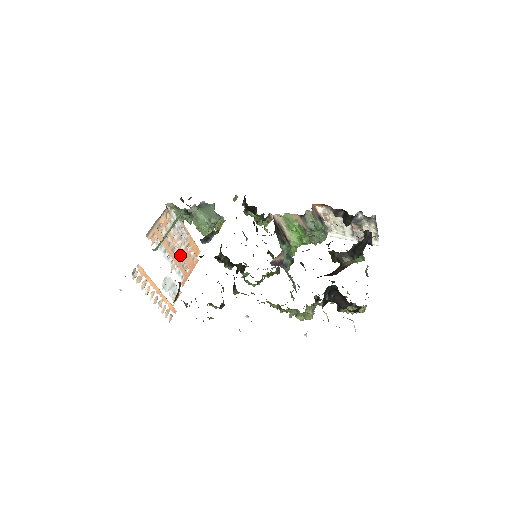
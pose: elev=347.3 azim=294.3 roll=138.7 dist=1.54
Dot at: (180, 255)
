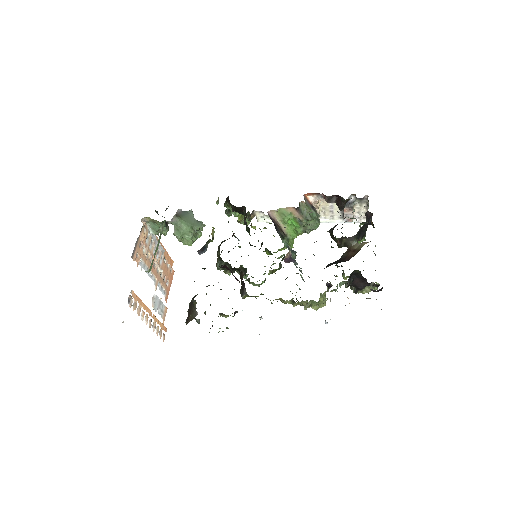
Dot at: (160, 270)
